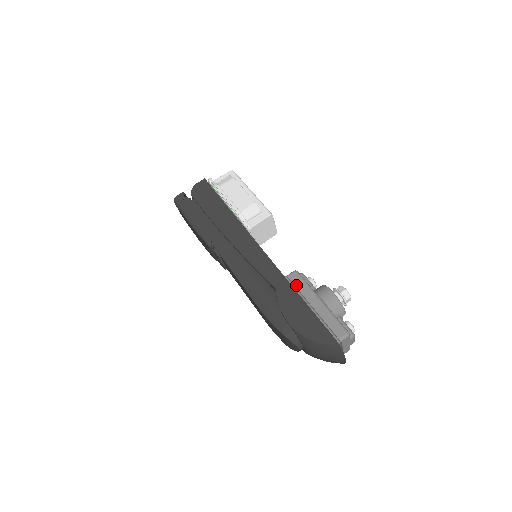
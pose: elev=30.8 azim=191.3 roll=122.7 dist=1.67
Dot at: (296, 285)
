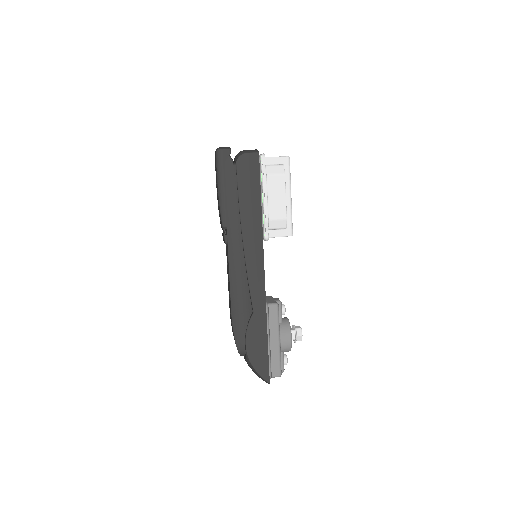
Dot at: (270, 317)
